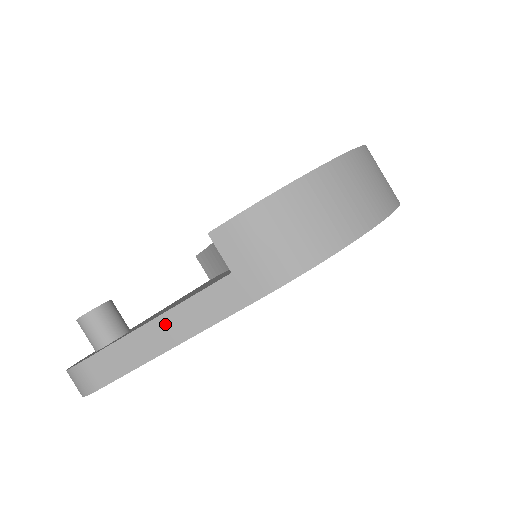
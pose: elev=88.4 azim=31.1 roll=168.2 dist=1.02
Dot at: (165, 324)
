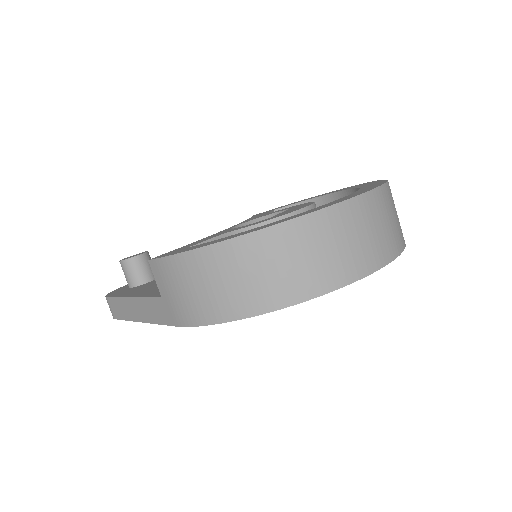
Dot at: (135, 304)
